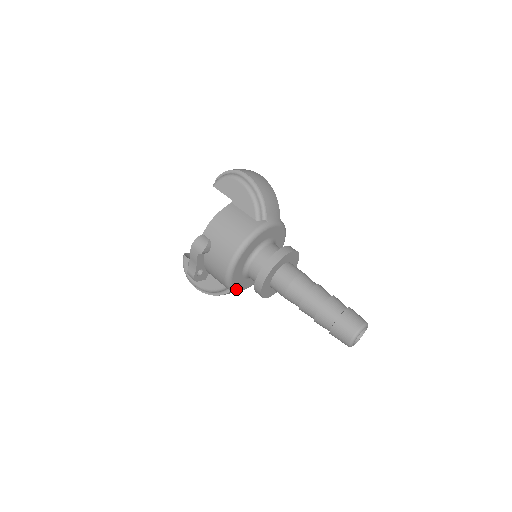
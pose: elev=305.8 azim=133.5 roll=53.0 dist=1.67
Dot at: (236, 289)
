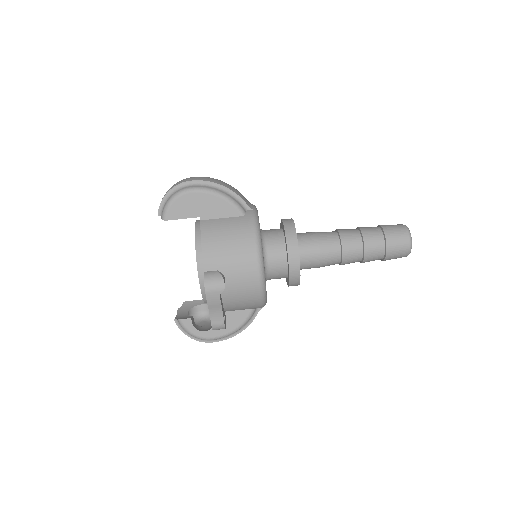
Dot at: occluded
